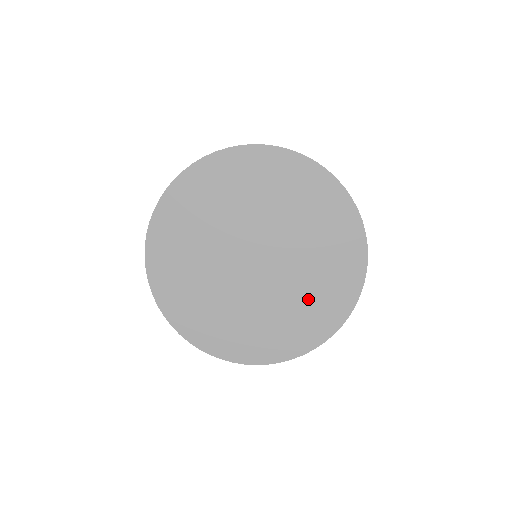
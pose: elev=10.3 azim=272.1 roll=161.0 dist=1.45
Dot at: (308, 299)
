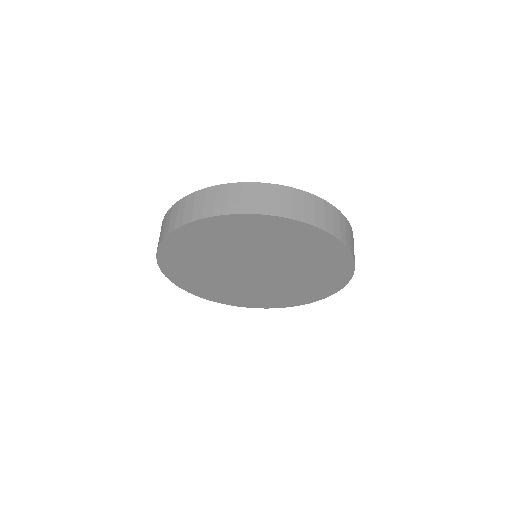
Dot at: (299, 288)
